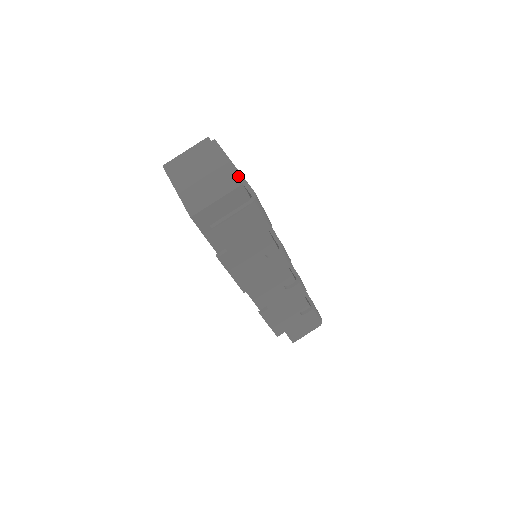
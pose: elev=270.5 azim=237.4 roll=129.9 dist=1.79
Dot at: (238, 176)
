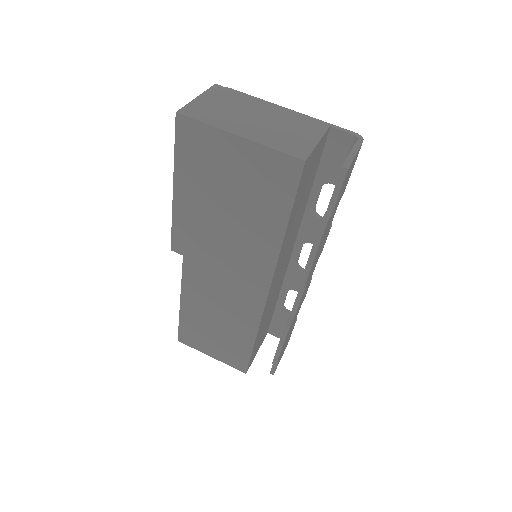
Dot at: (312, 119)
